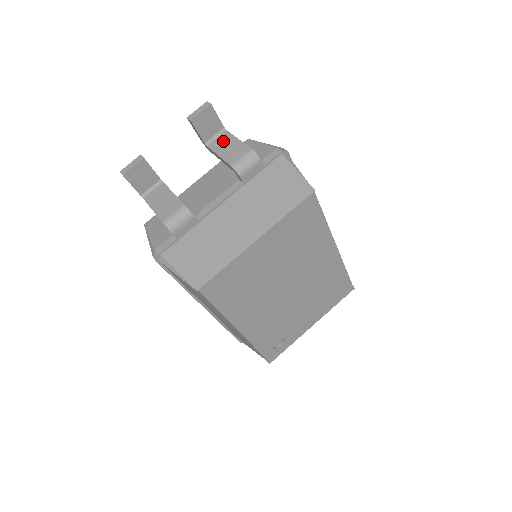
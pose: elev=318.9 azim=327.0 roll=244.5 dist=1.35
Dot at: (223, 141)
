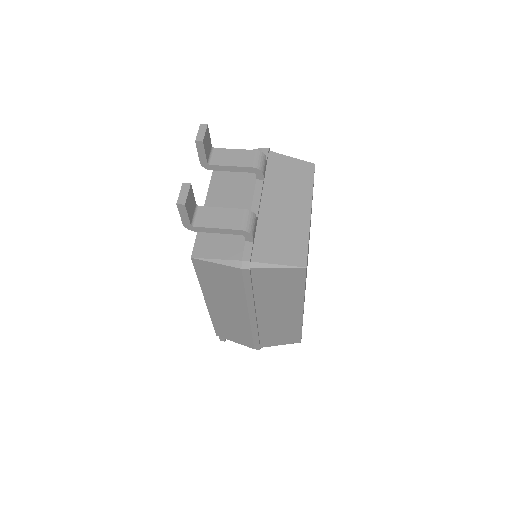
Dot at: (222, 156)
